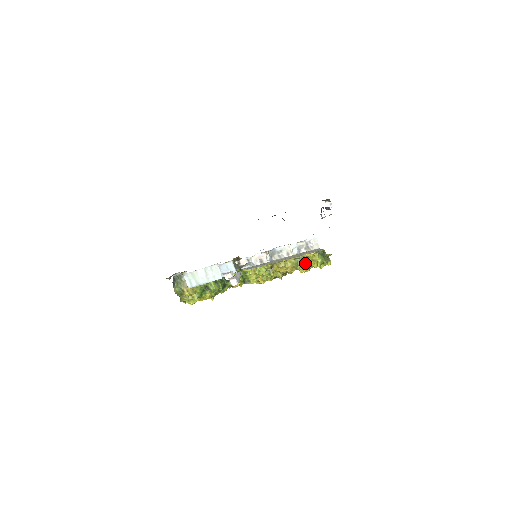
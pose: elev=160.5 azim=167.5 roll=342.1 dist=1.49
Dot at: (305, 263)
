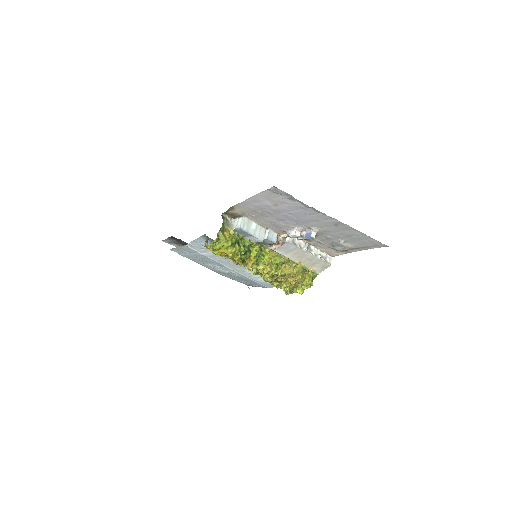
Dot at: (303, 276)
